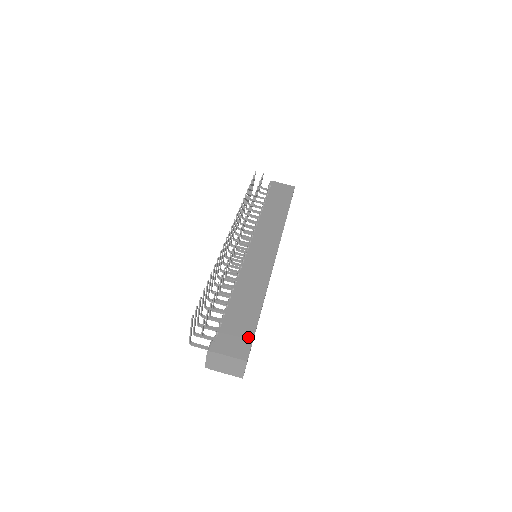
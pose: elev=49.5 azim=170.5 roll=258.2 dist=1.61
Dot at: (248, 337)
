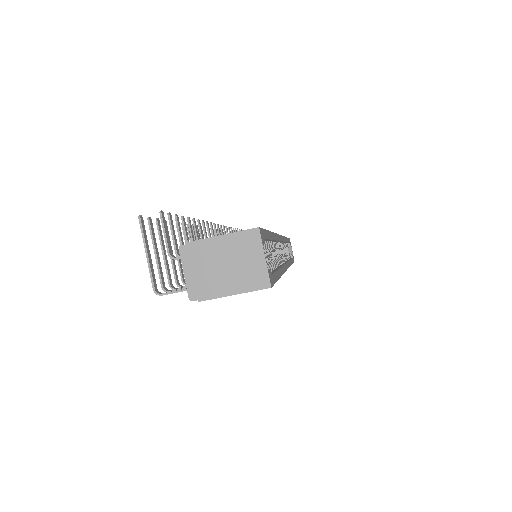
Dot at: occluded
